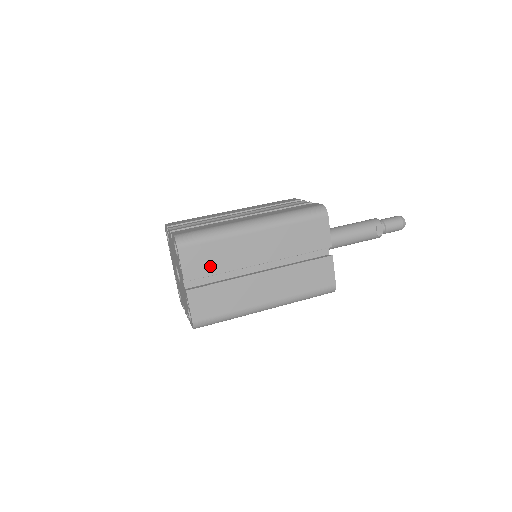
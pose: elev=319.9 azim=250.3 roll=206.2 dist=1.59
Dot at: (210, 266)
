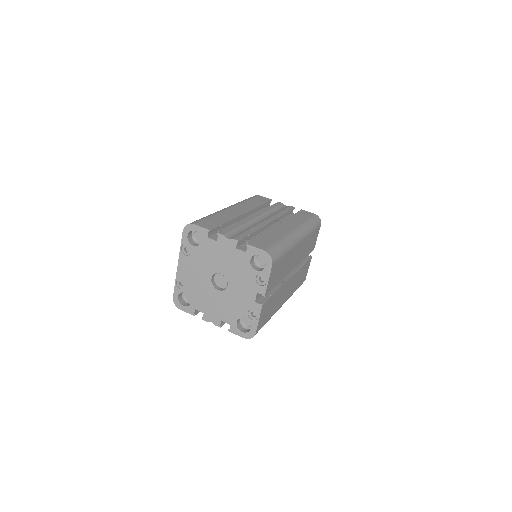
Dot at: (277, 278)
